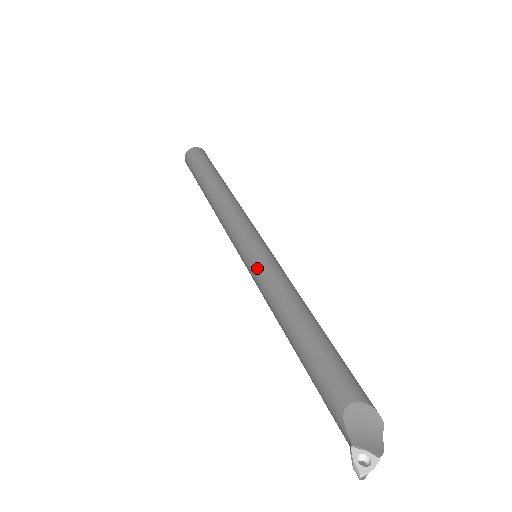
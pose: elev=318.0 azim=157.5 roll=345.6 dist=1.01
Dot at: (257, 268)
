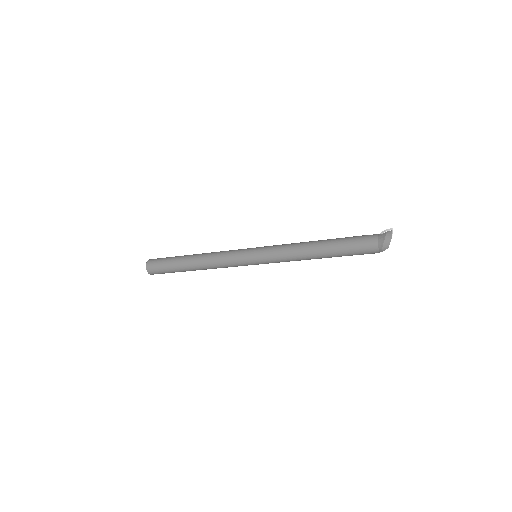
Dot at: occluded
